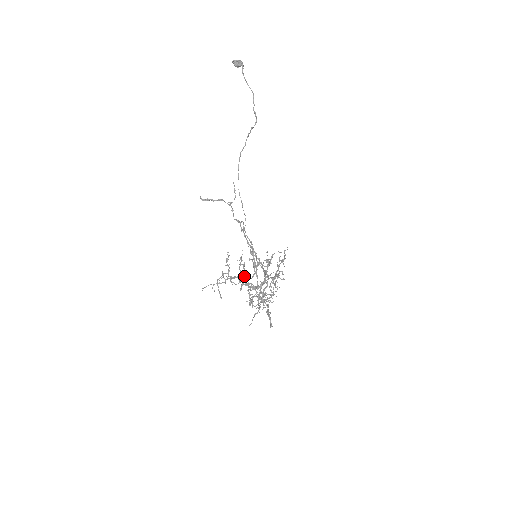
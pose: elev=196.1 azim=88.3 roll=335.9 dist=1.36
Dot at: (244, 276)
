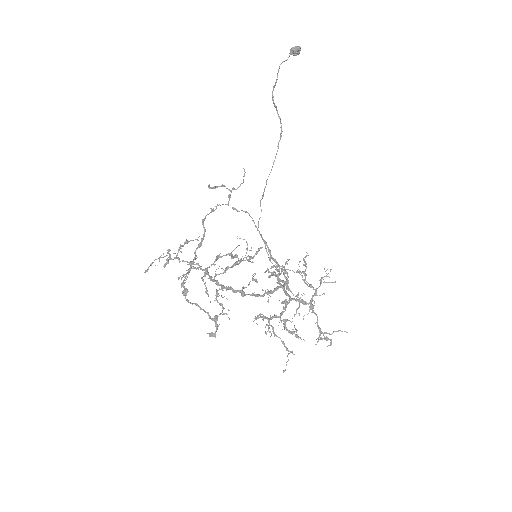
Dot at: (209, 267)
